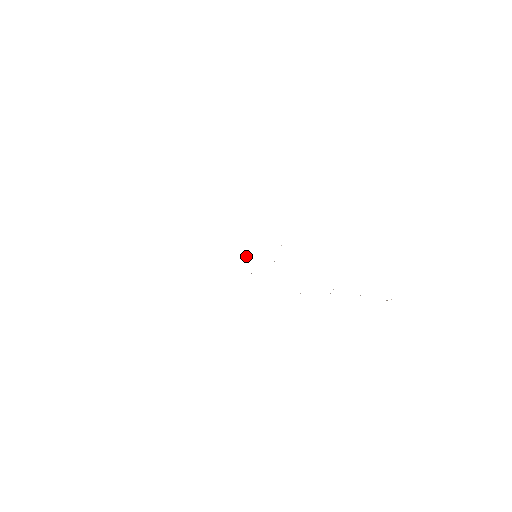
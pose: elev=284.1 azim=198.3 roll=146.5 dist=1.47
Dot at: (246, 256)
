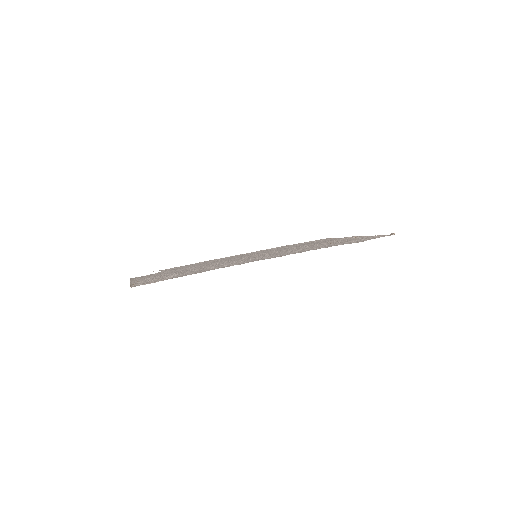
Dot at: occluded
